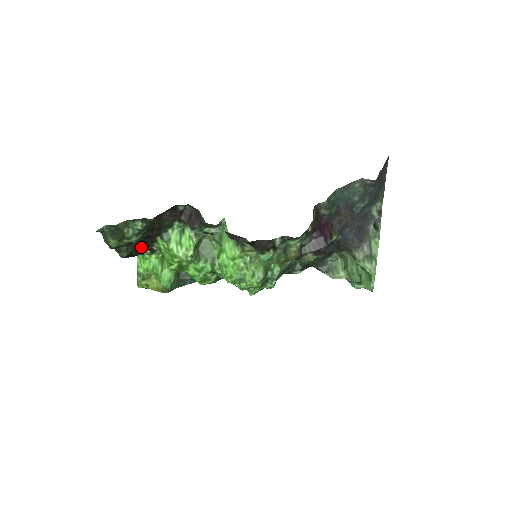
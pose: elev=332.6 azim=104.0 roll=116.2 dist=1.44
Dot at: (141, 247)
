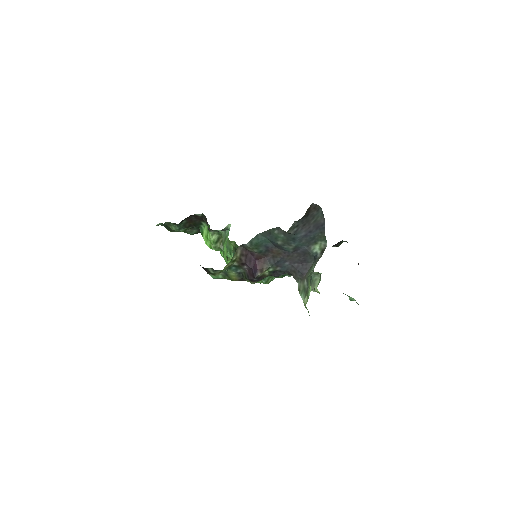
Dot at: occluded
